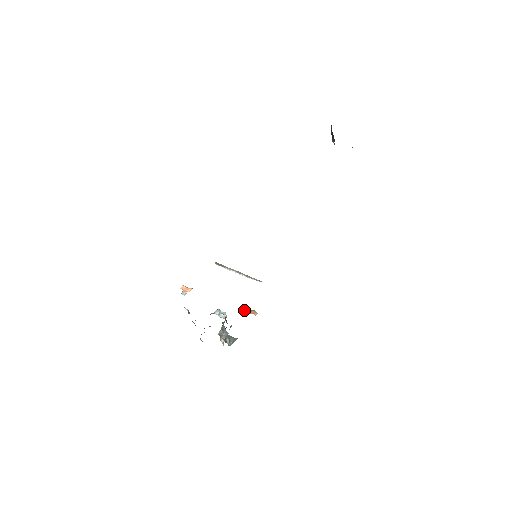
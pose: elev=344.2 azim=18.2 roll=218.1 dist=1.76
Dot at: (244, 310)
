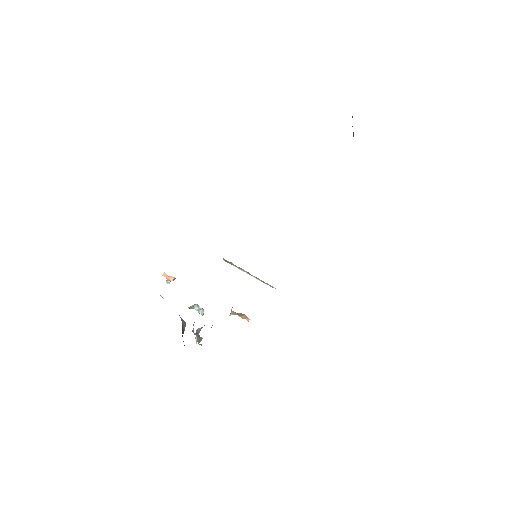
Dot at: (234, 312)
